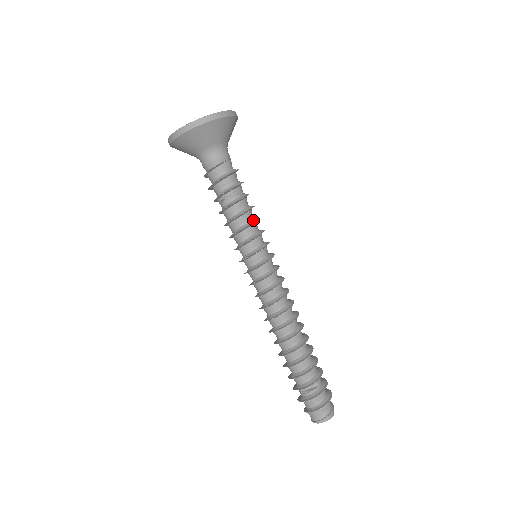
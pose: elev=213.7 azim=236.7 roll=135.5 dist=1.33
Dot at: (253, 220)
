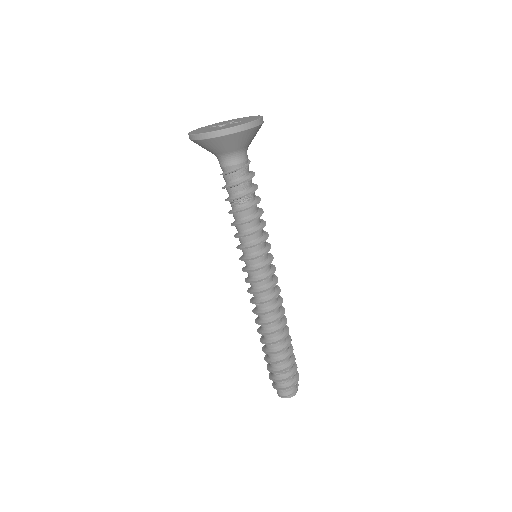
Dot at: (260, 226)
